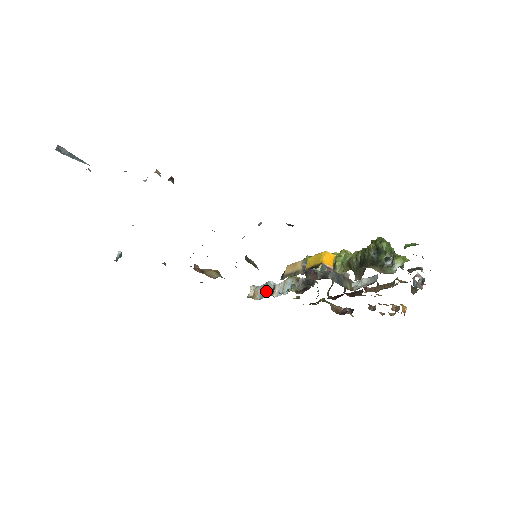
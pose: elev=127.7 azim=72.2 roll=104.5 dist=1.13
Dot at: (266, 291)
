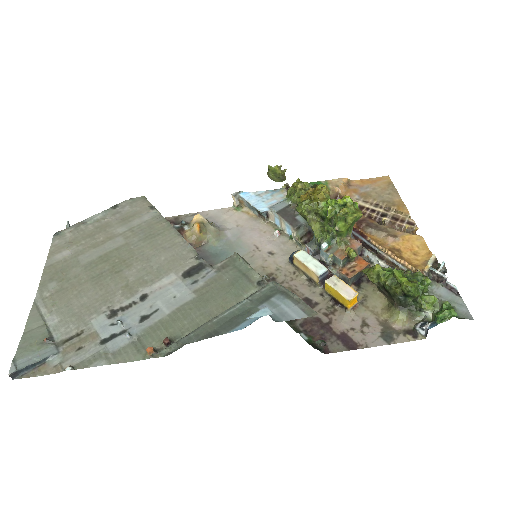
Dot at: (257, 212)
